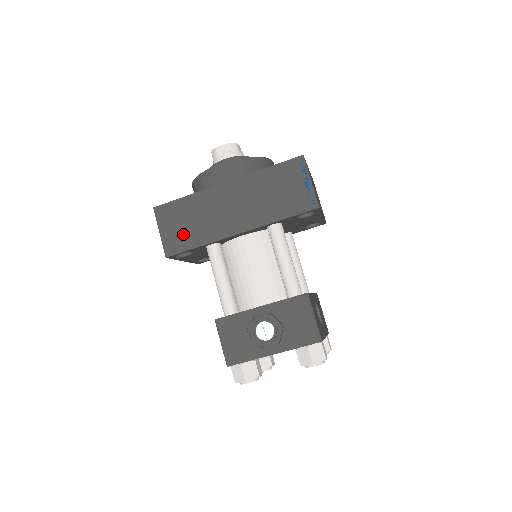
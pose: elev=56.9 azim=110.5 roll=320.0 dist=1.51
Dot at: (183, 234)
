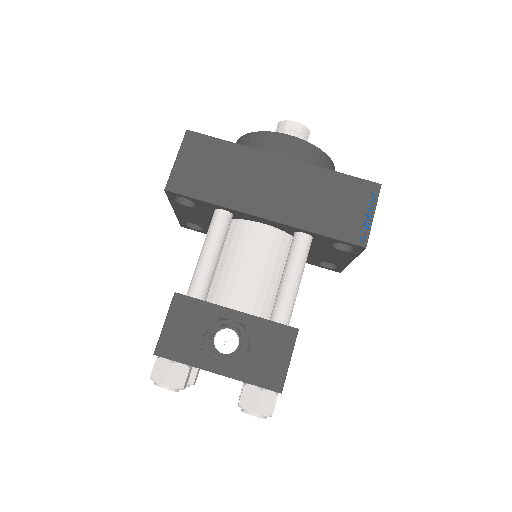
Dot at: (201, 178)
